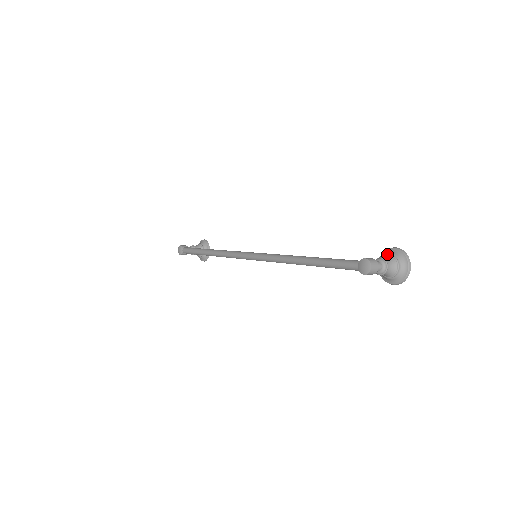
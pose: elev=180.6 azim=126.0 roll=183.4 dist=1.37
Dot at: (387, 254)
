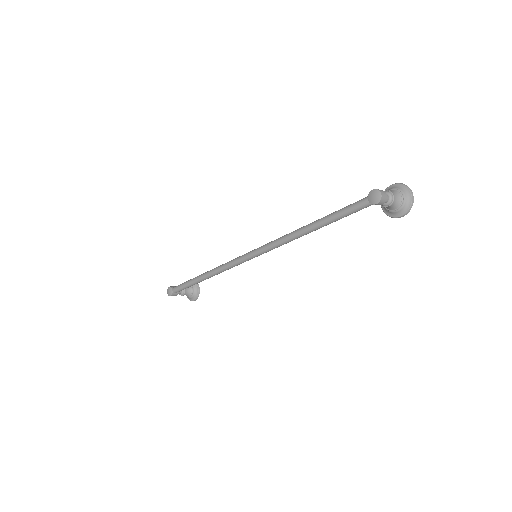
Dot at: (388, 190)
